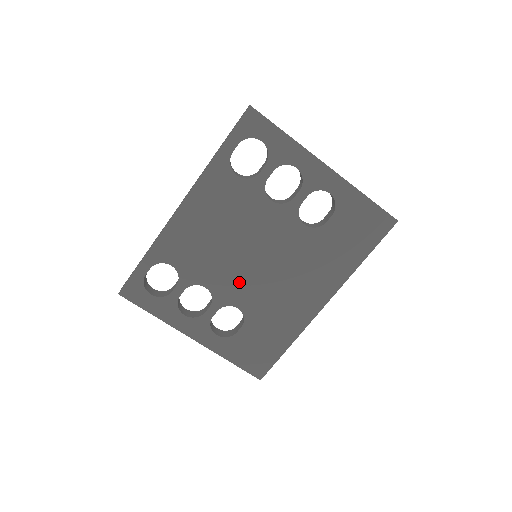
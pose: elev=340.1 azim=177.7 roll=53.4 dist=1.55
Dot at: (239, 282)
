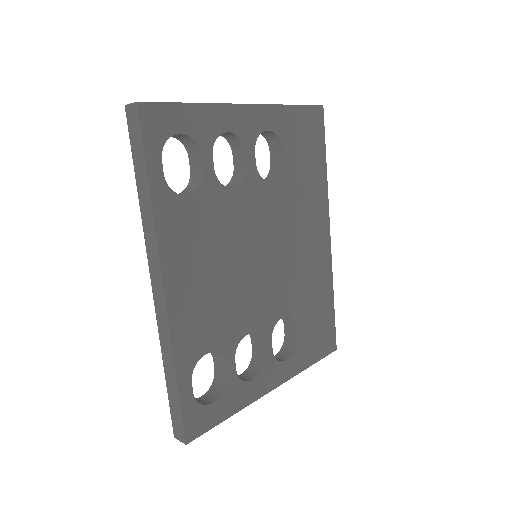
Dot at: (267, 294)
